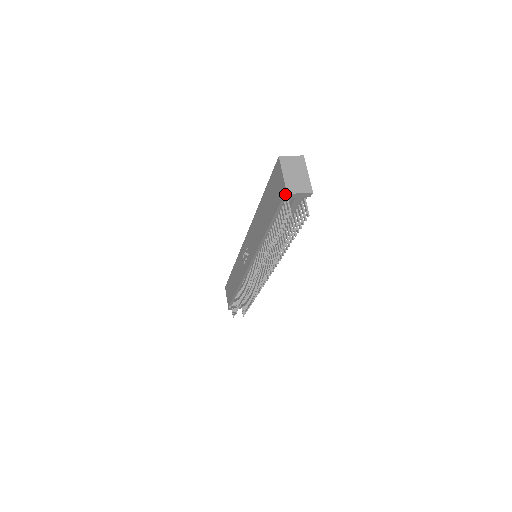
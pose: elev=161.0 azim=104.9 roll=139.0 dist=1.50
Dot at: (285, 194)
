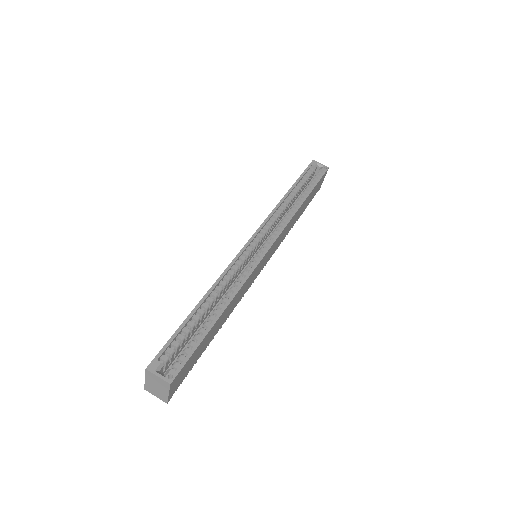
Dot at: occluded
